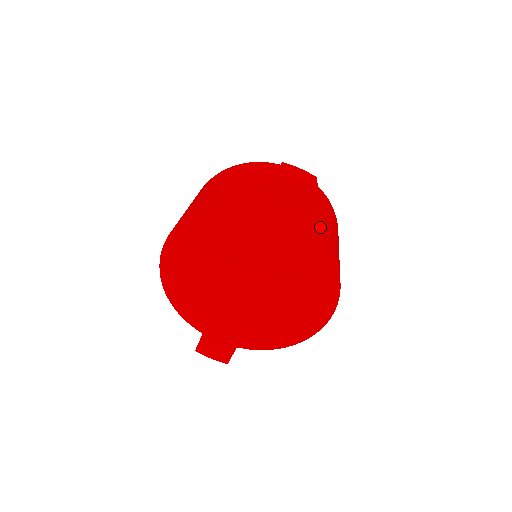
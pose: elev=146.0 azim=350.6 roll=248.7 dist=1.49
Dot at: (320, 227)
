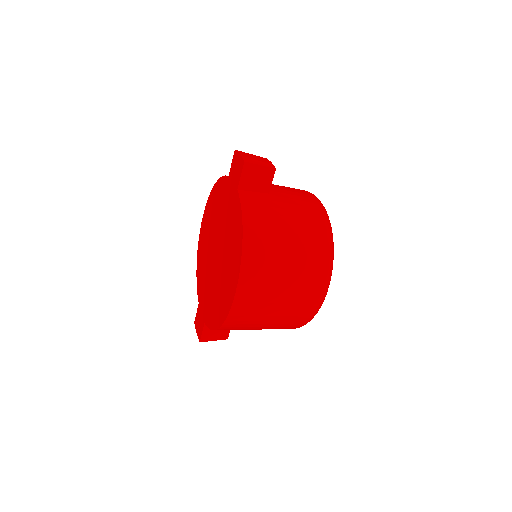
Dot at: (257, 205)
